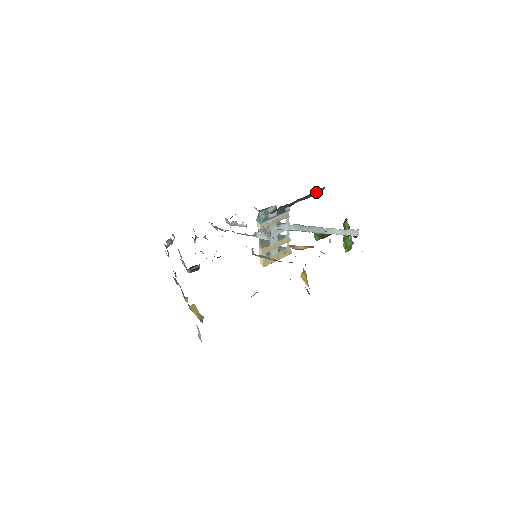
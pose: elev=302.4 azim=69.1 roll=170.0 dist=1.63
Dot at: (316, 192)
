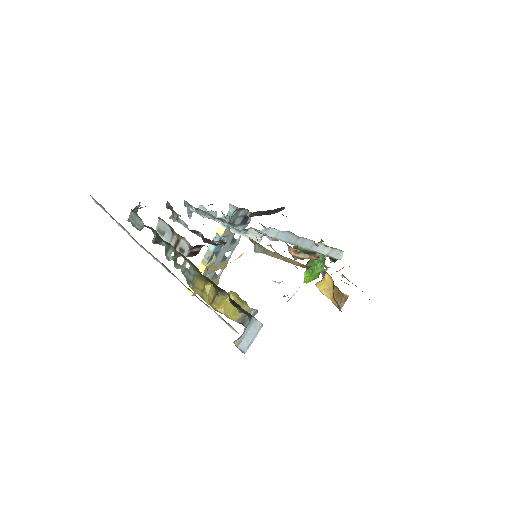
Dot at: (279, 210)
